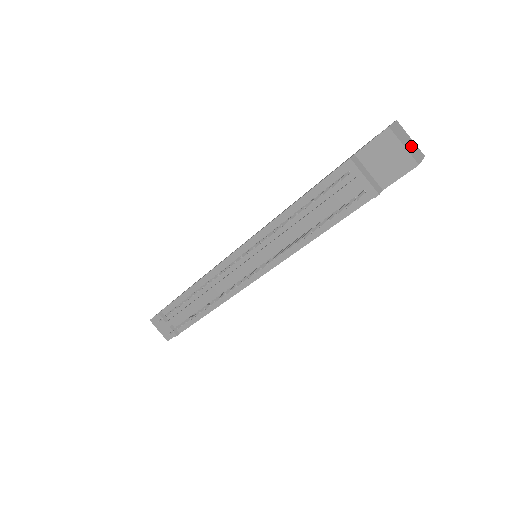
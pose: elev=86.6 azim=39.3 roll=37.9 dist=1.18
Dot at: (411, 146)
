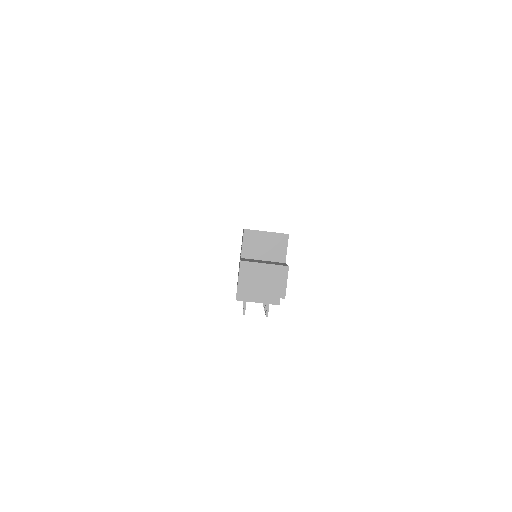
Dot at: (269, 280)
